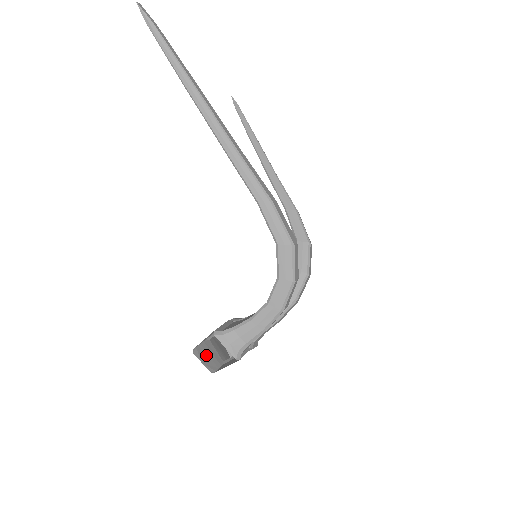
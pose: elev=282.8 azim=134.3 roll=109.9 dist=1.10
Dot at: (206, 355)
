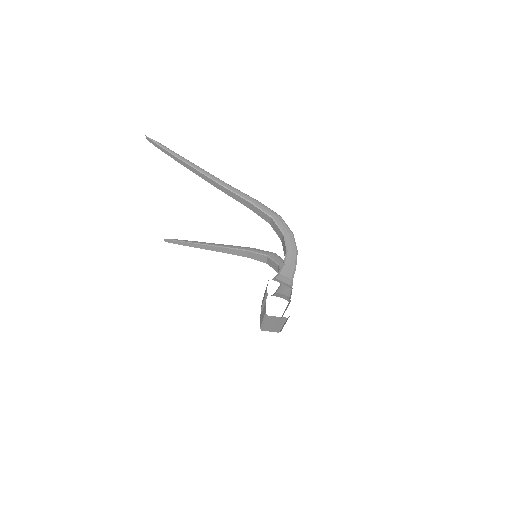
Dot at: occluded
